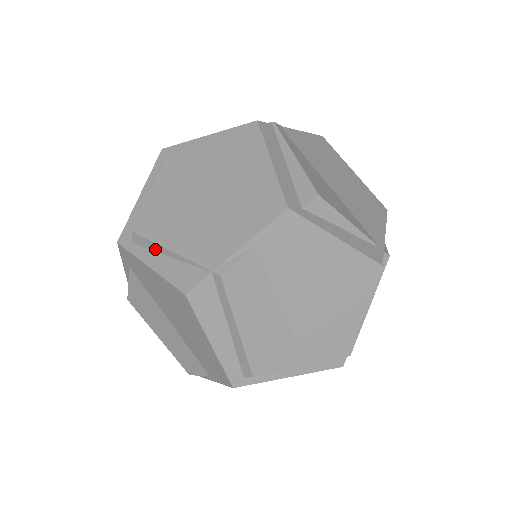
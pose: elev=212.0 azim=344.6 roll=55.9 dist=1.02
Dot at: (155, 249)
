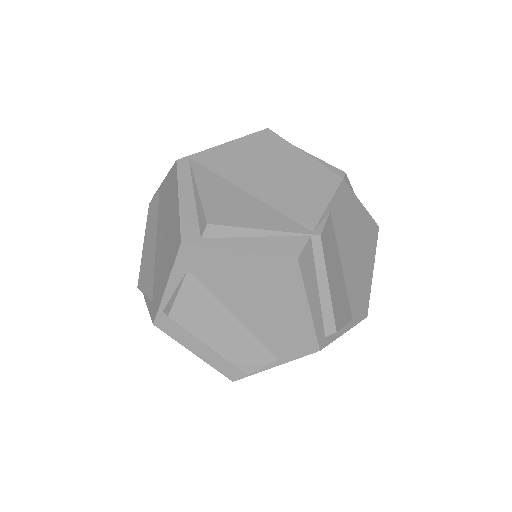
Dot at: (238, 234)
